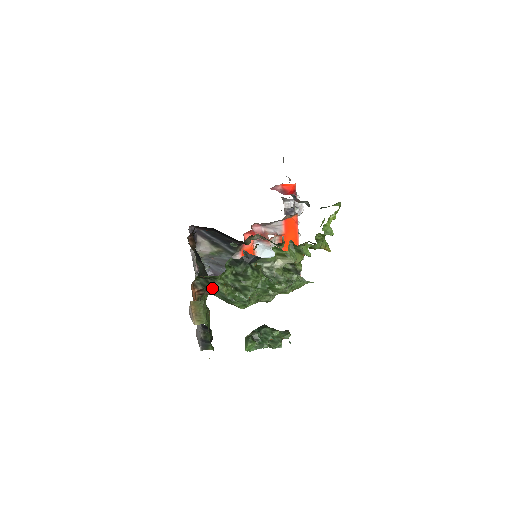
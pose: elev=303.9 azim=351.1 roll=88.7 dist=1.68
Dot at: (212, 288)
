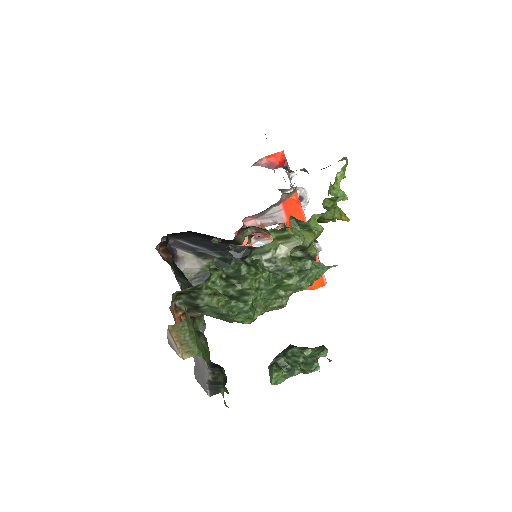
Dot at: (199, 304)
